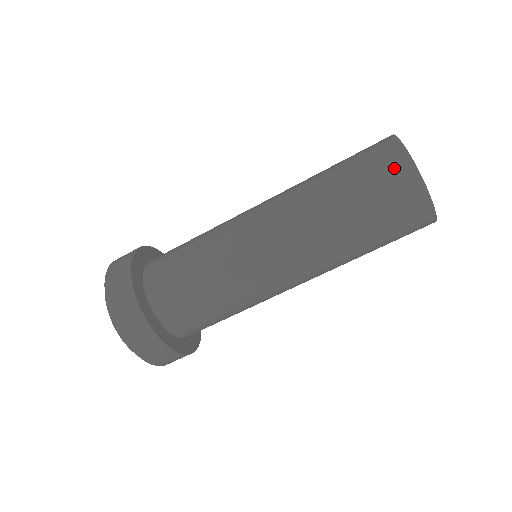
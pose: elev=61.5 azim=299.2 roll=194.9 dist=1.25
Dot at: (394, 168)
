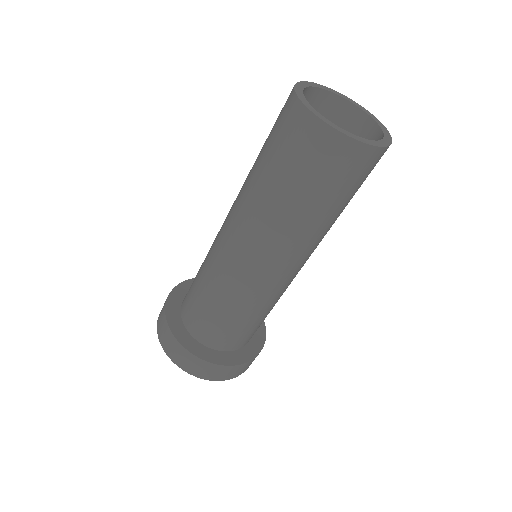
Dot at: (285, 111)
